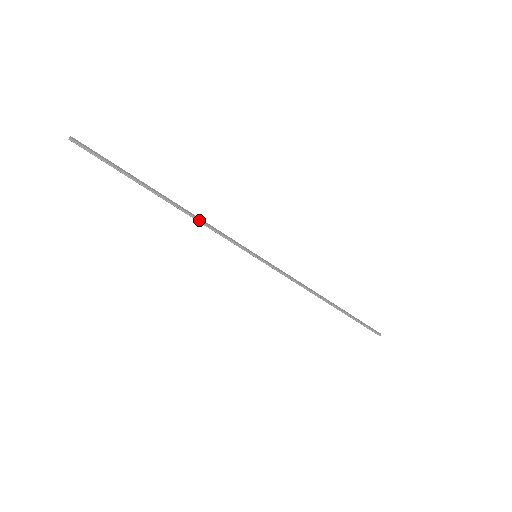
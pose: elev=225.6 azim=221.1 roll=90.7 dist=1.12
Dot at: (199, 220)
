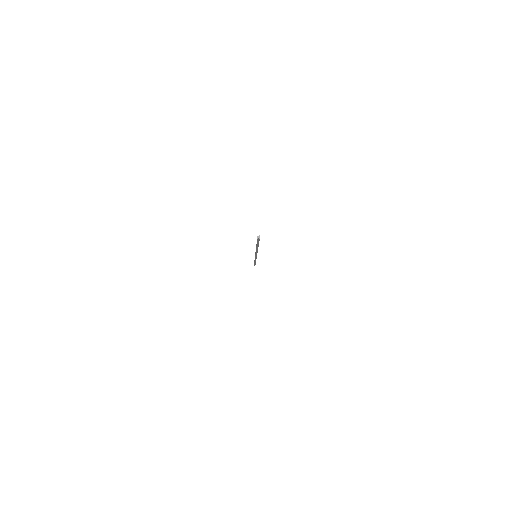
Dot at: occluded
